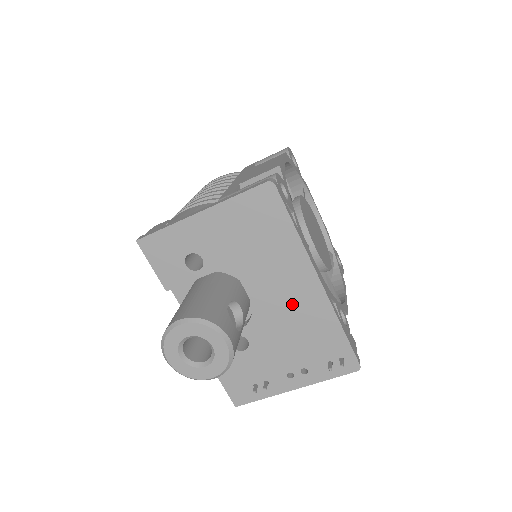
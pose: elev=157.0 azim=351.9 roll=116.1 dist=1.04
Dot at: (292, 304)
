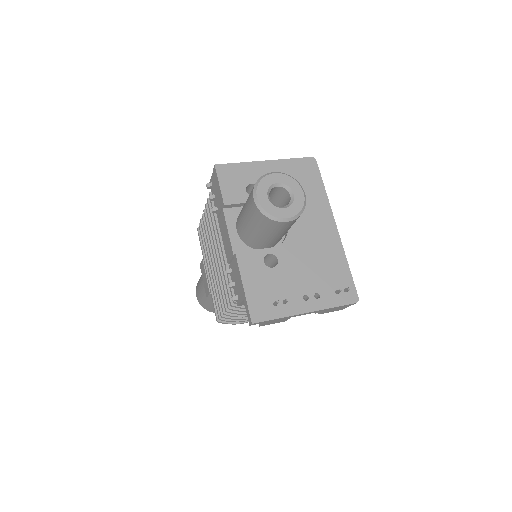
Dot at: (315, 237)
